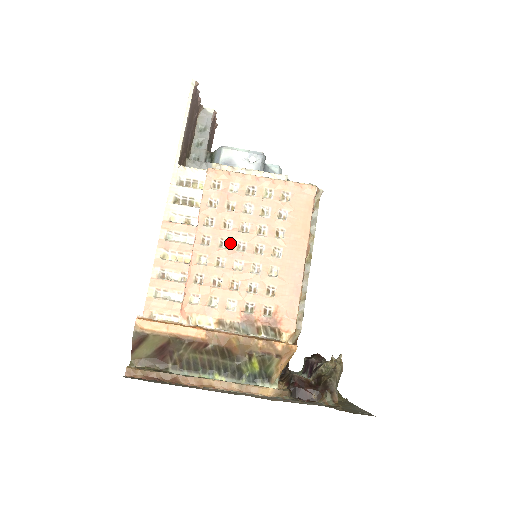
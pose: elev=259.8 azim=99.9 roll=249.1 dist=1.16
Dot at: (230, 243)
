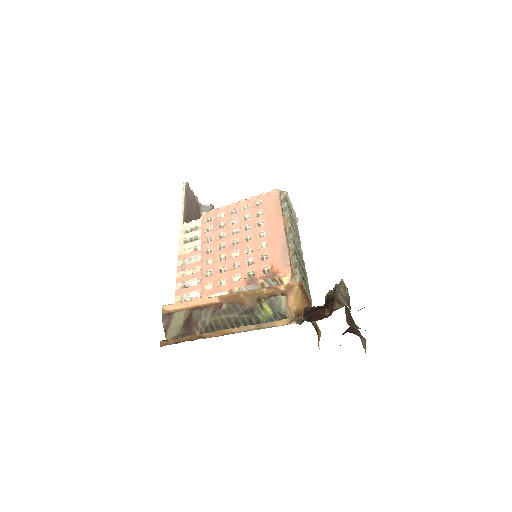
Dot at: (226, 244)
